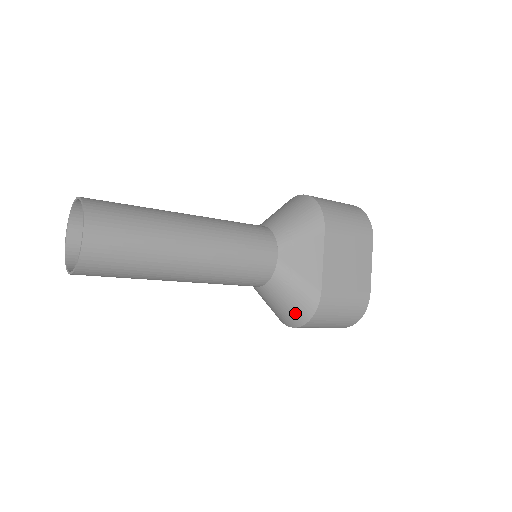
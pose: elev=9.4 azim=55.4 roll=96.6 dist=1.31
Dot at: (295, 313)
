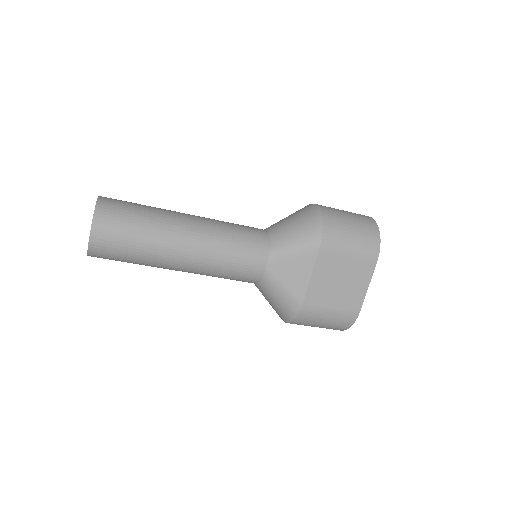
Dot at: (280, 312)
